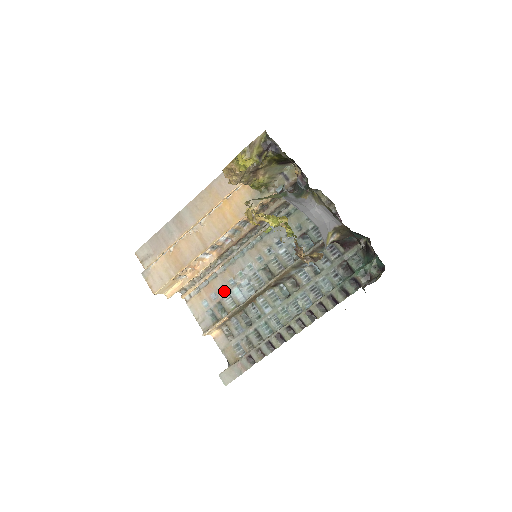
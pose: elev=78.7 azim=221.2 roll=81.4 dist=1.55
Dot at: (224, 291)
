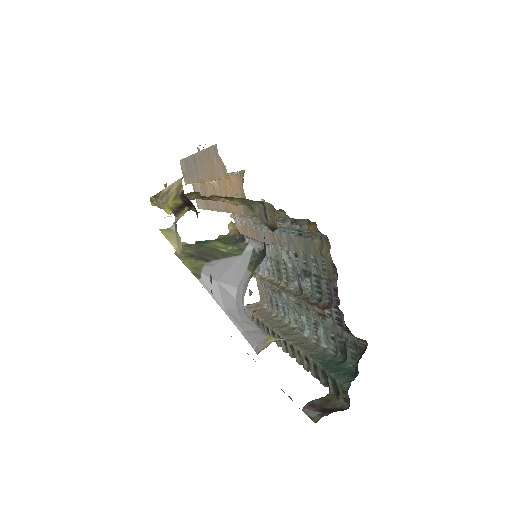
Dot at: occluded
